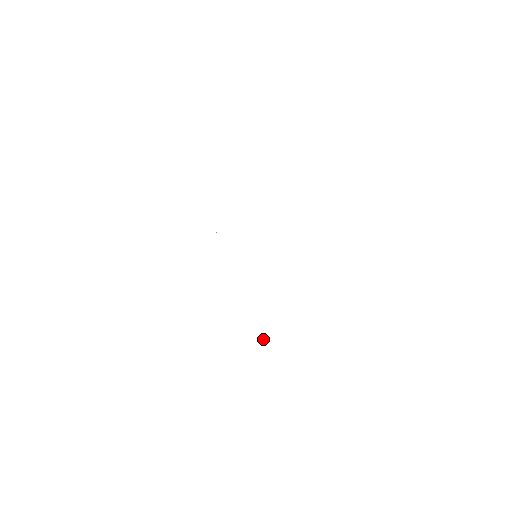
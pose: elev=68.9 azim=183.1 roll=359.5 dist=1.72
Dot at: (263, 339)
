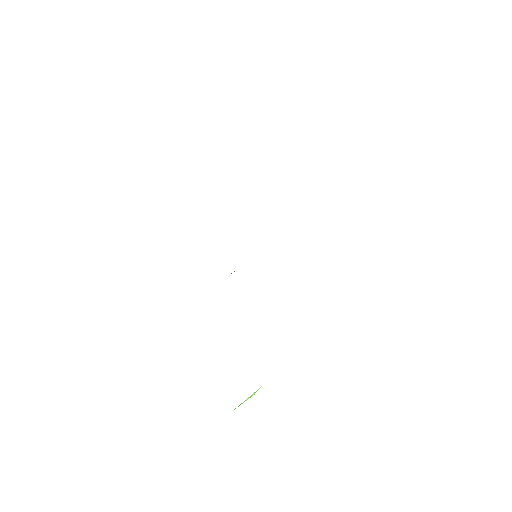
Dot at: occluded
